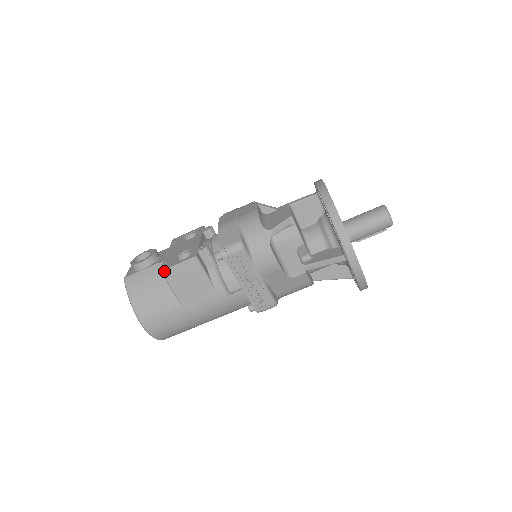
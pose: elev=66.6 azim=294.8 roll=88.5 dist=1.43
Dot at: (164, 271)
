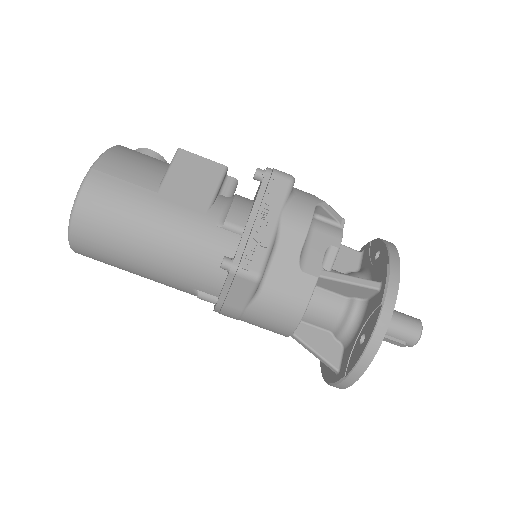
Dot at: (183, 151)
